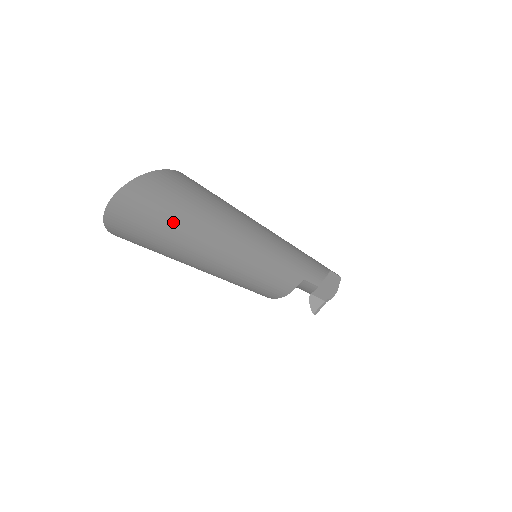
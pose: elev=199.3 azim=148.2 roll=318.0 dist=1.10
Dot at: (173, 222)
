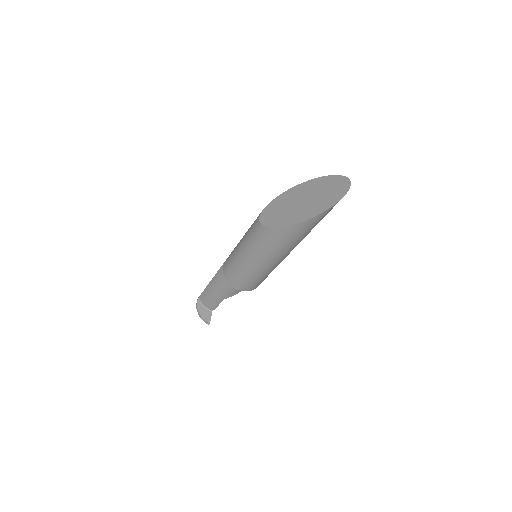
Dot at: occluded
